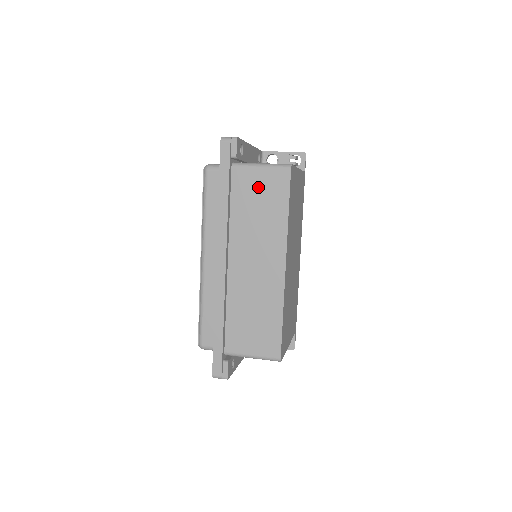
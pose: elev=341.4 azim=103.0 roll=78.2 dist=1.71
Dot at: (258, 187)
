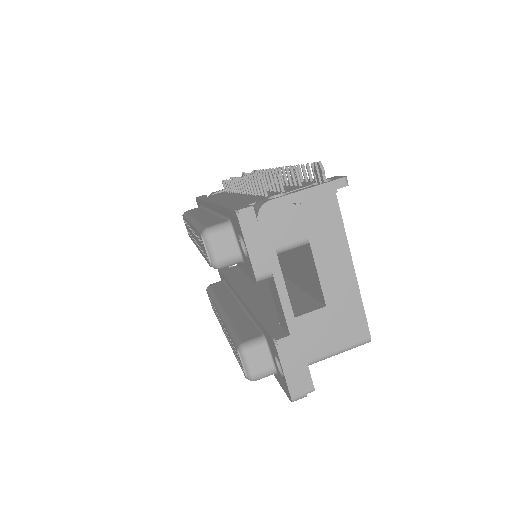
Dot at: occluded
